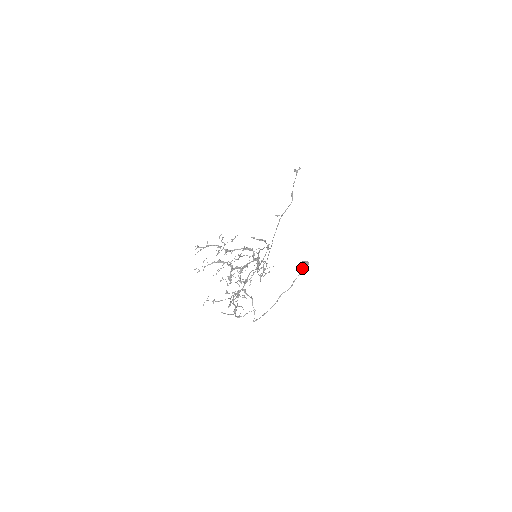
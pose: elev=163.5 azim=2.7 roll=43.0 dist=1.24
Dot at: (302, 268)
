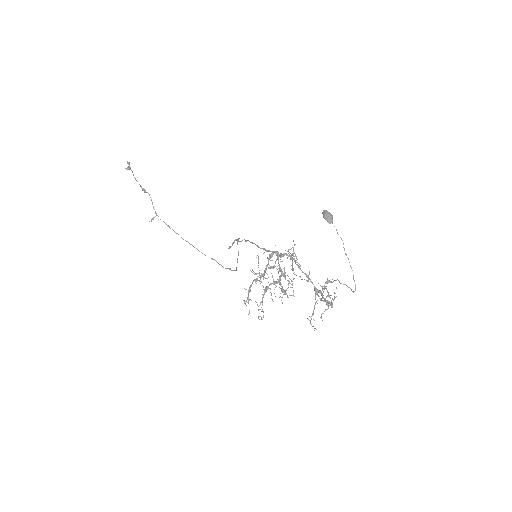
Dot at: (331, 218)
